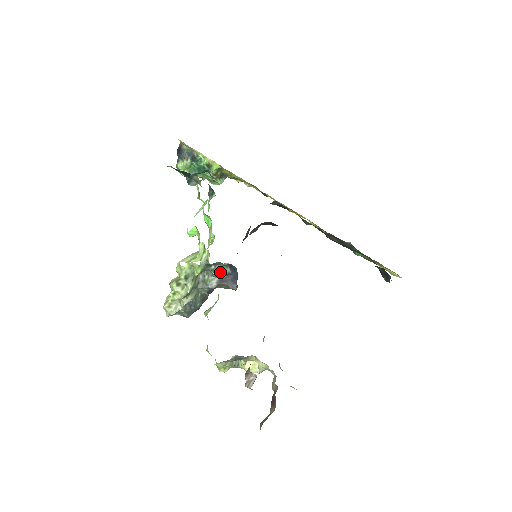
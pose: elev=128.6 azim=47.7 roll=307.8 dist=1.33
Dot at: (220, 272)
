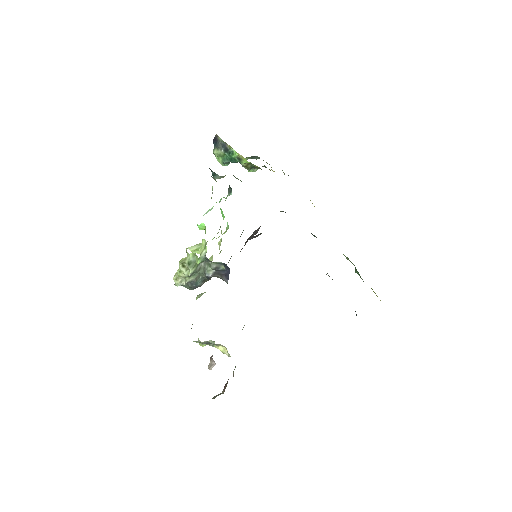
Dot at: (215, 267)
